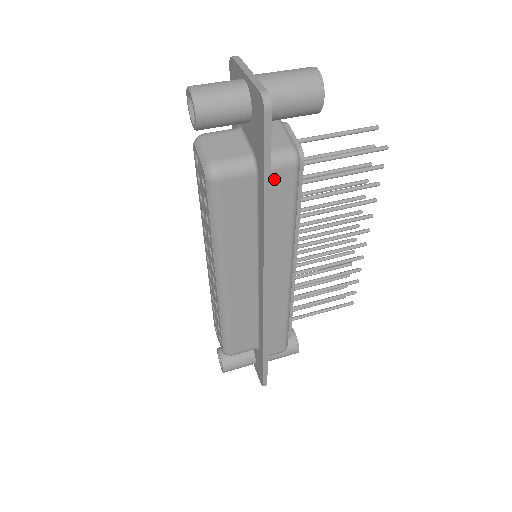
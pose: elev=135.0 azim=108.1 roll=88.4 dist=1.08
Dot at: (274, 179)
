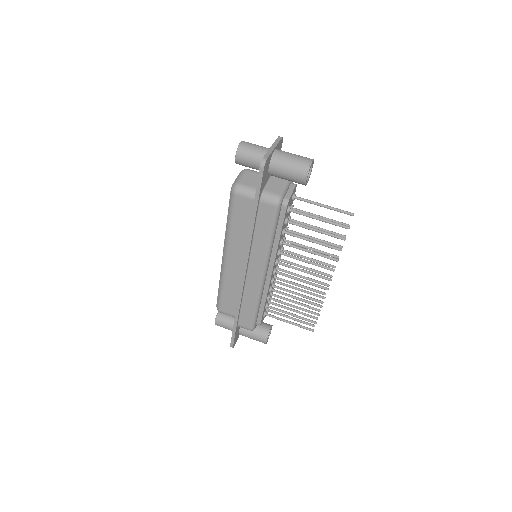
Dot at: (262, 207)
